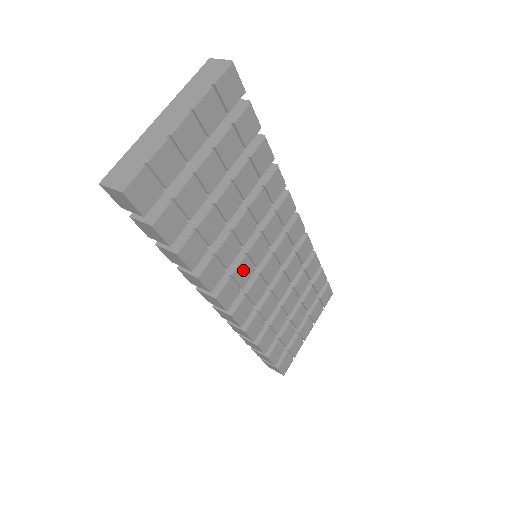
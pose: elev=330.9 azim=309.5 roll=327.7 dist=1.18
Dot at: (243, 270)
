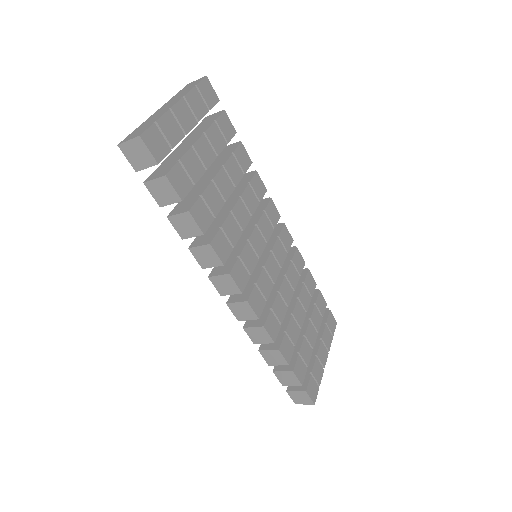
Dot at: (248, 255)
